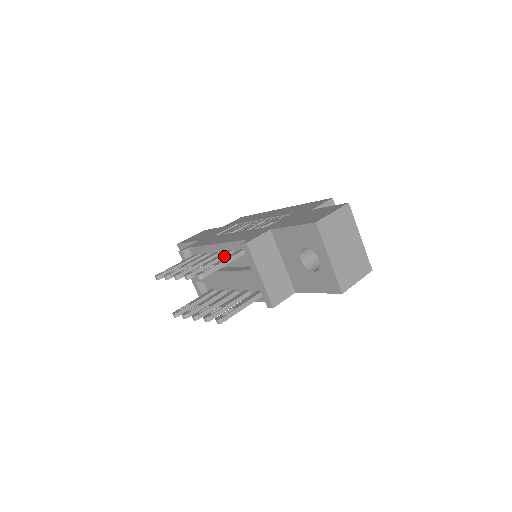
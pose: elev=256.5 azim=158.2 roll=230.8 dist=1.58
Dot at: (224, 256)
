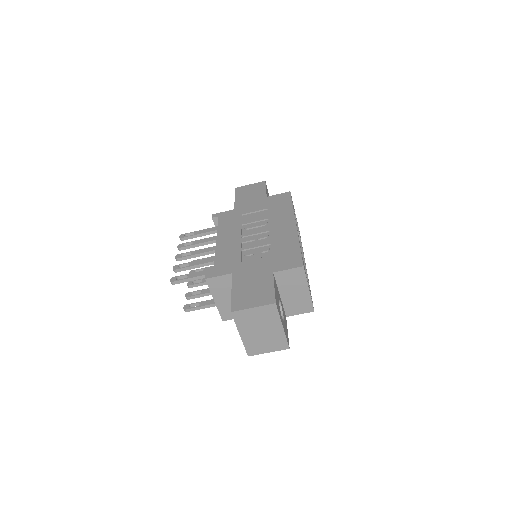
Dot at: (208, 263)
